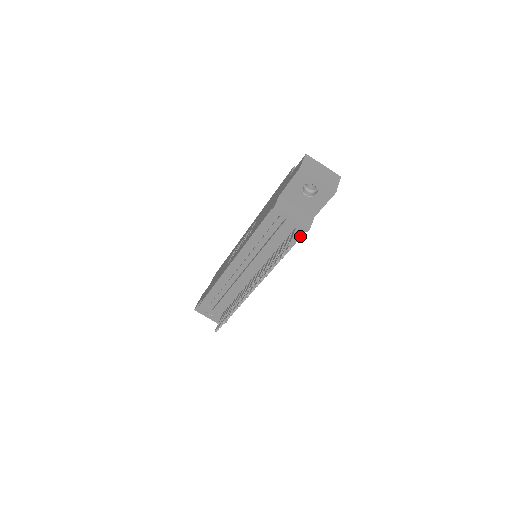
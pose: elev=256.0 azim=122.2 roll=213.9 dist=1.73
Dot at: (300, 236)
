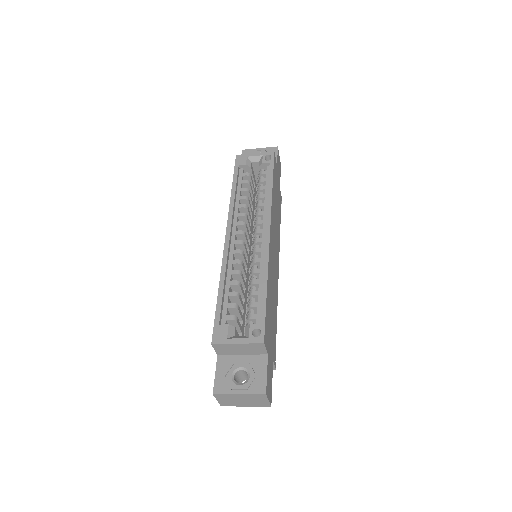
Dot at: occluded
